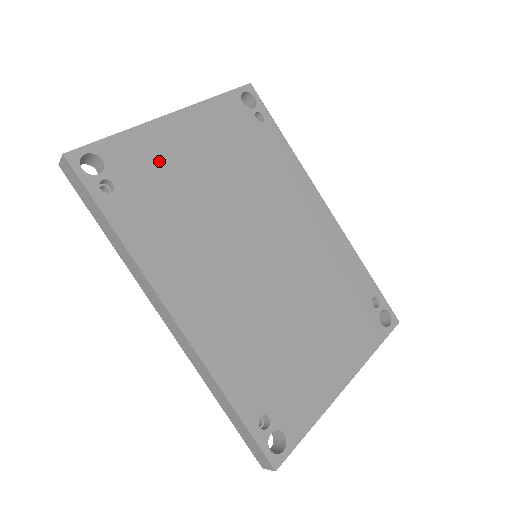
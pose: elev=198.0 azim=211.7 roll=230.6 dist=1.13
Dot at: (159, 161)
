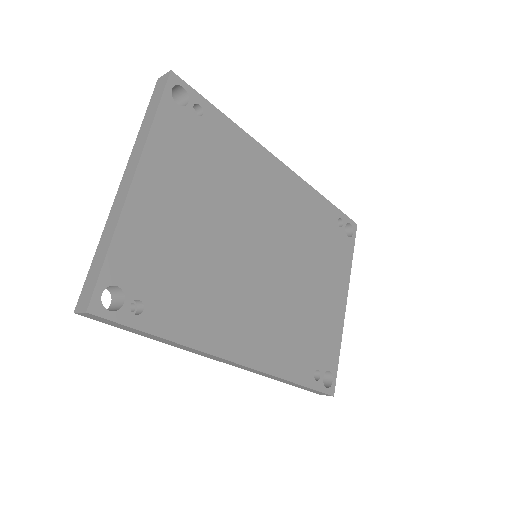
Dot at: (156, 242)
